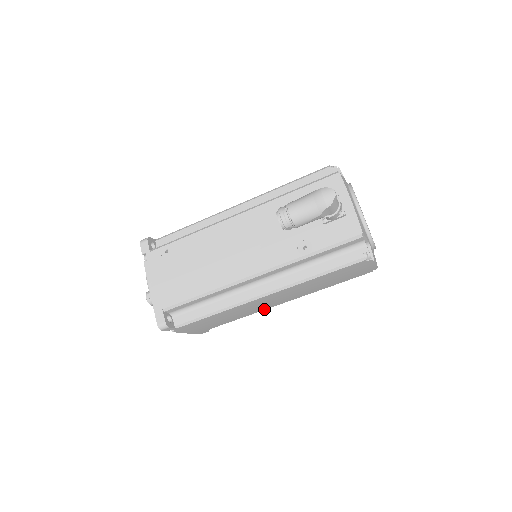
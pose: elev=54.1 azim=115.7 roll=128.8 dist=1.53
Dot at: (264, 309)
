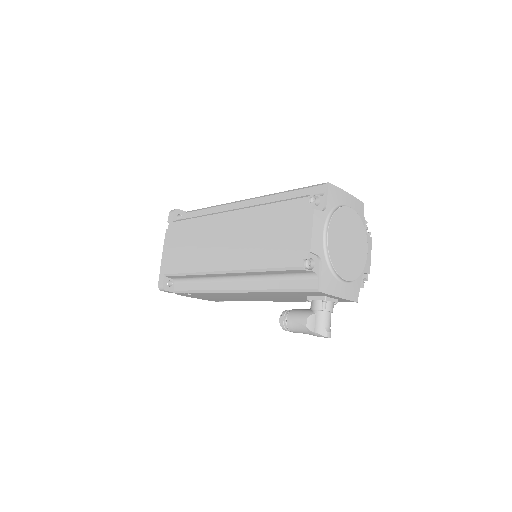
Dot at: occluded
